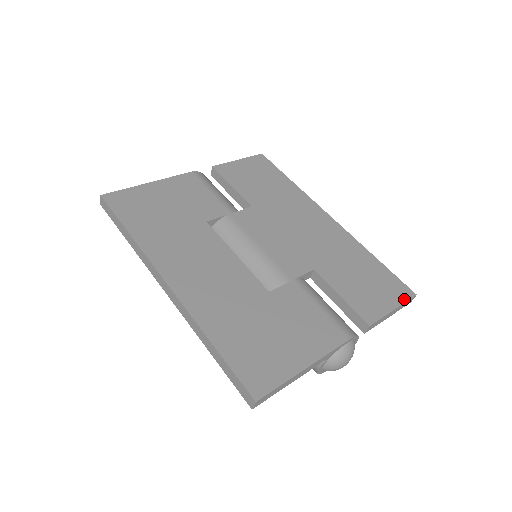
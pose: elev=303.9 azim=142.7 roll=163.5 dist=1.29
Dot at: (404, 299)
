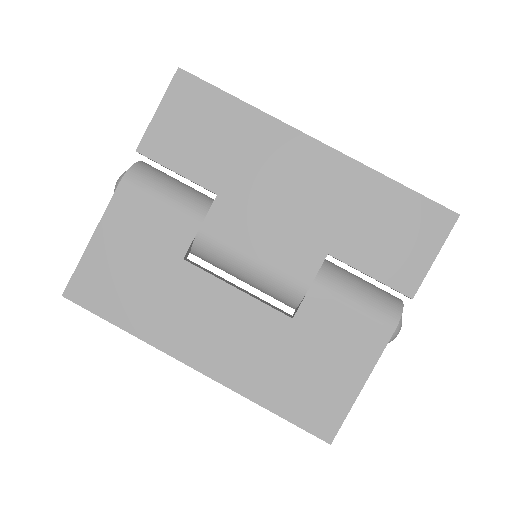
Dot at: (445, 233)
